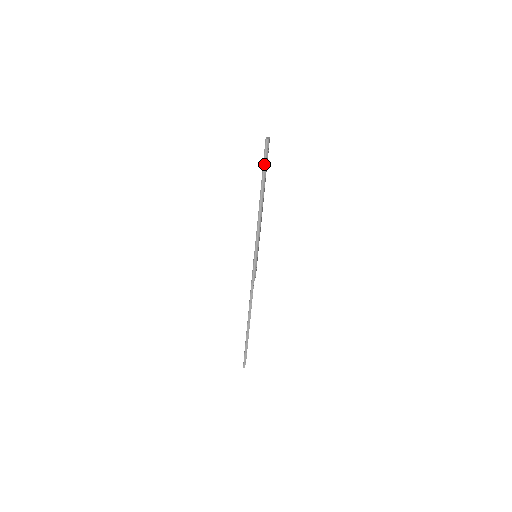
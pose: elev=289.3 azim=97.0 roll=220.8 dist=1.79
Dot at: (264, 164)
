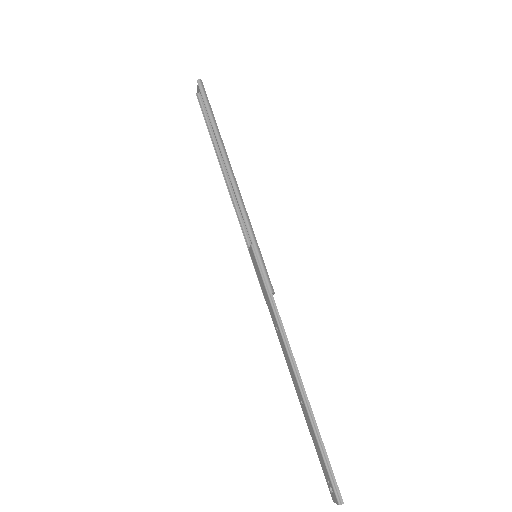
Dot at: (208, 110)
